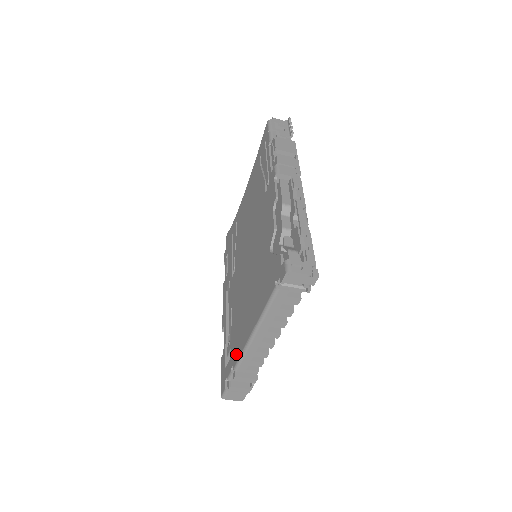
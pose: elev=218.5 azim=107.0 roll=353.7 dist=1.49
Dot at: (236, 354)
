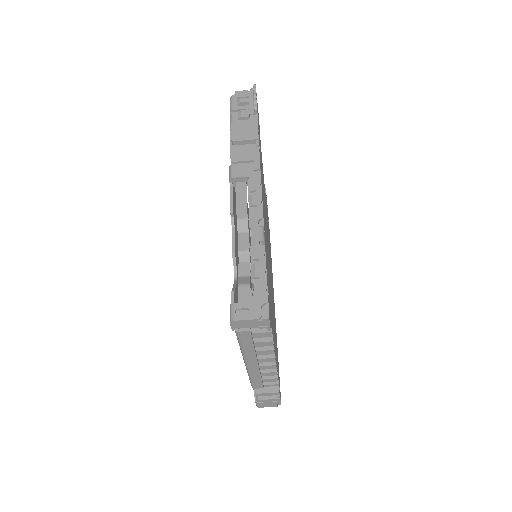
Dot at: occluded
